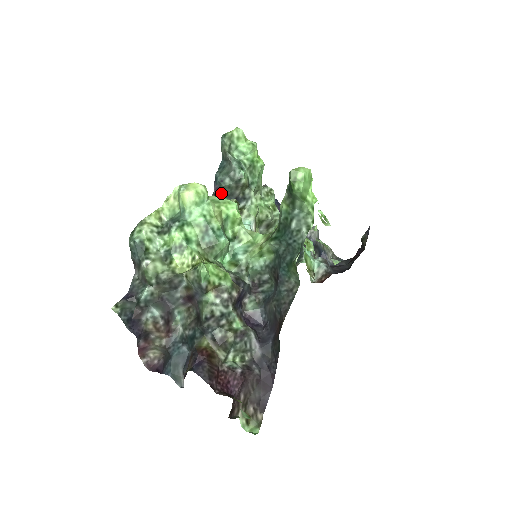
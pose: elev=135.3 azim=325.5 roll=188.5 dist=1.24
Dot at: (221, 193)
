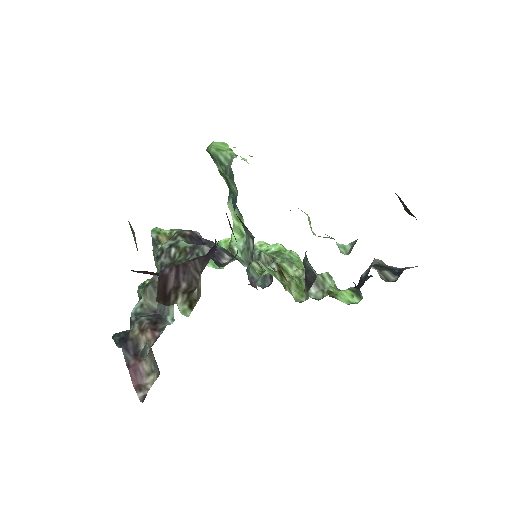
Dot at: (258, 283)
